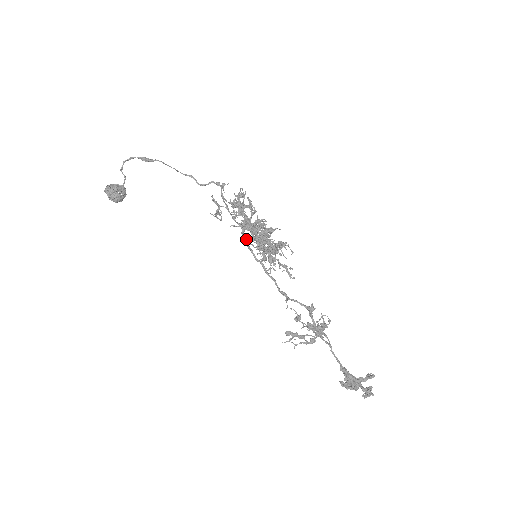
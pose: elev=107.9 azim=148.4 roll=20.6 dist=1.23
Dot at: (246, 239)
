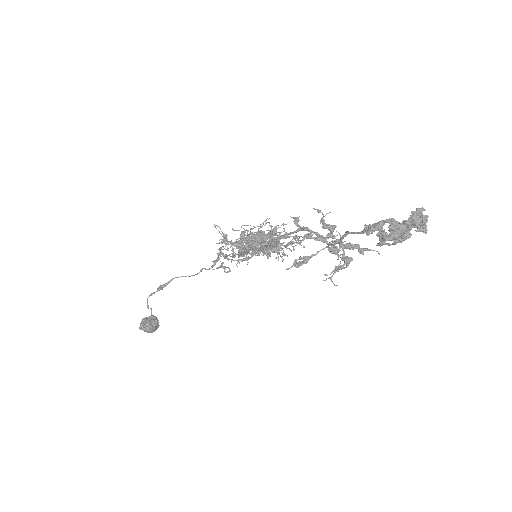
Dot at: (226, 243)
